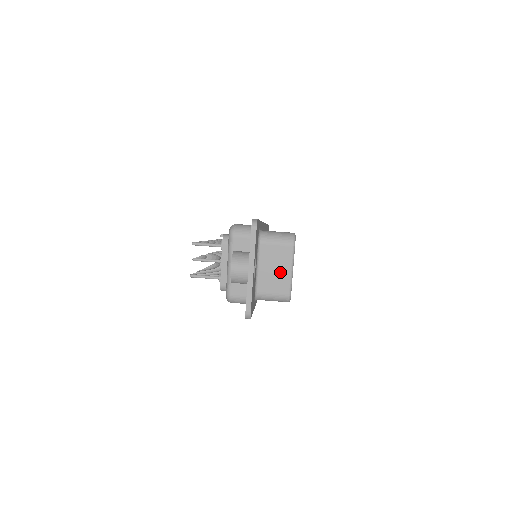
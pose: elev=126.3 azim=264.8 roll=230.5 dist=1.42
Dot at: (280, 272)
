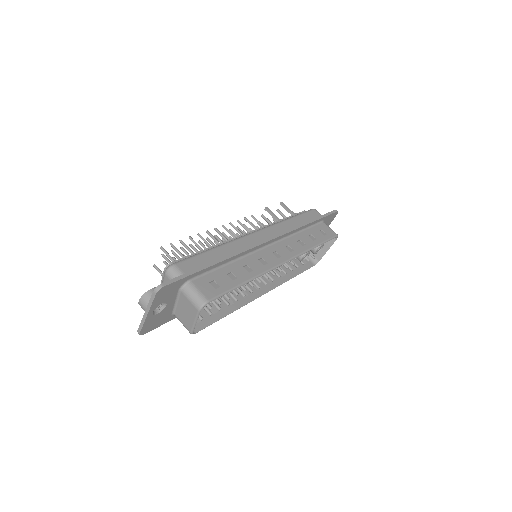
Dot at: (188, 316)
